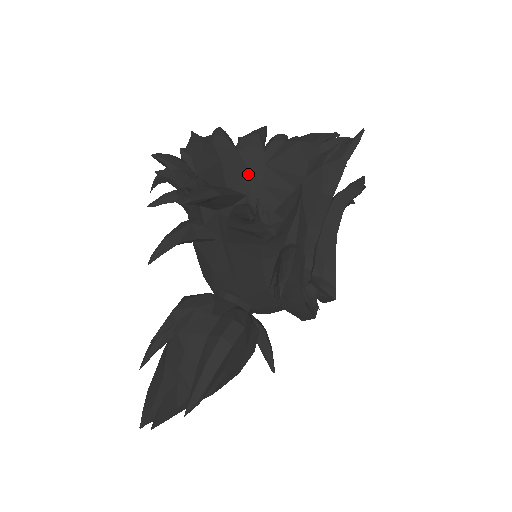
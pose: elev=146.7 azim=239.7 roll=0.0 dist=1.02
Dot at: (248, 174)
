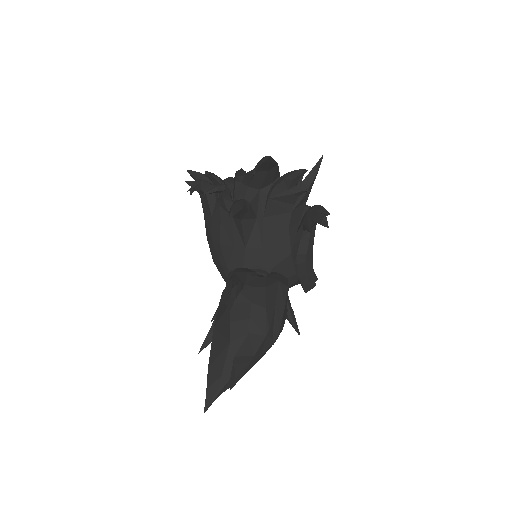
Dot at: occluded
